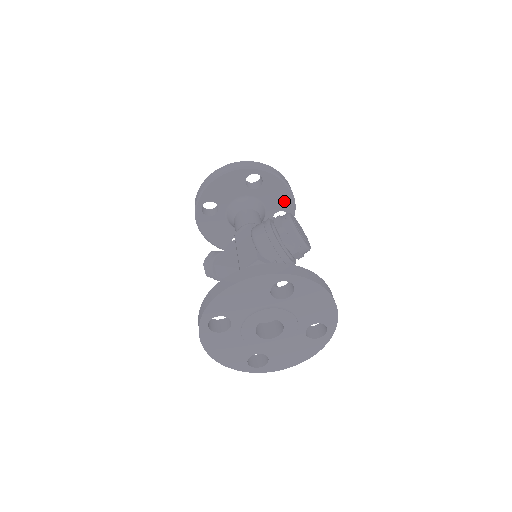
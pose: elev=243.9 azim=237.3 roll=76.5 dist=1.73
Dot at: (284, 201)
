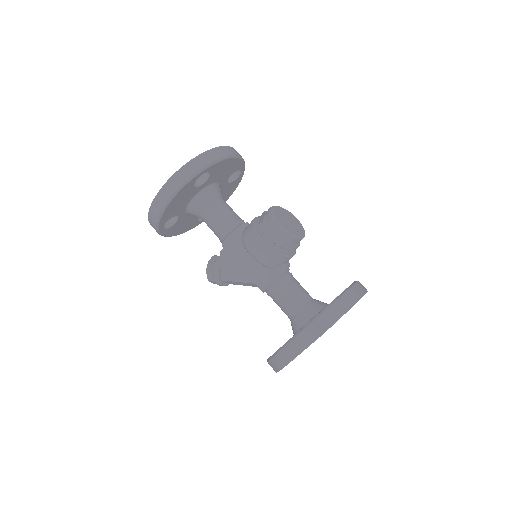
Dot at: (233, 167)
